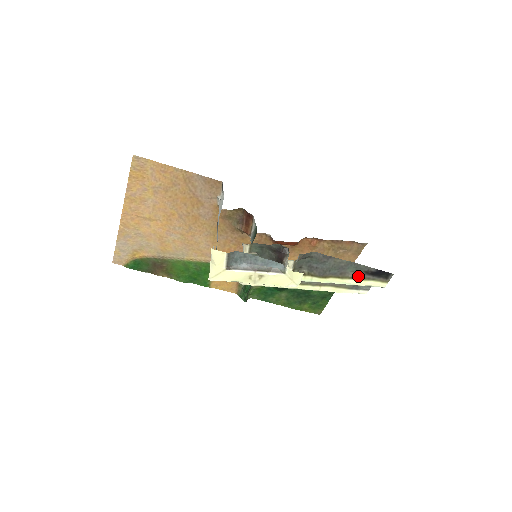
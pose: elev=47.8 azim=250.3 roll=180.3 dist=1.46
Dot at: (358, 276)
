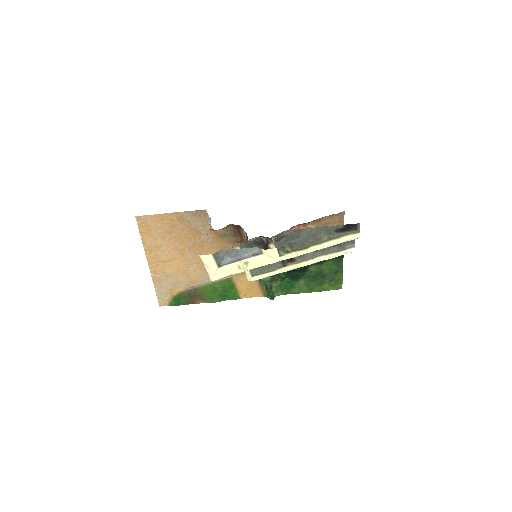
Dot at: (332, 237)
